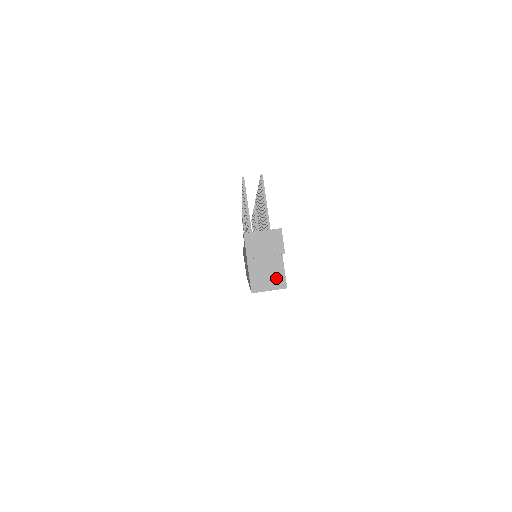
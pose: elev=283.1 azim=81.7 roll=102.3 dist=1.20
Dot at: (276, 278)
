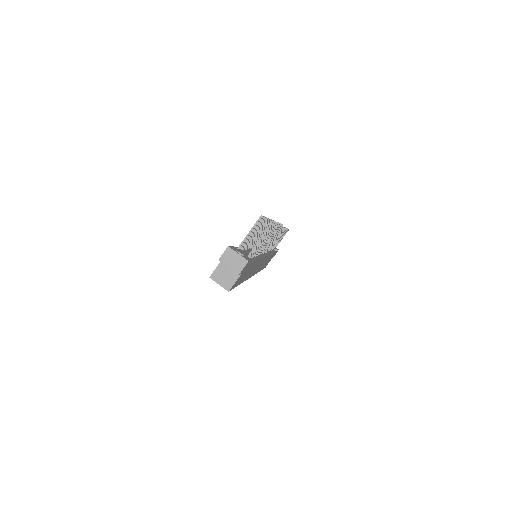
Dot at: (228, 282)
